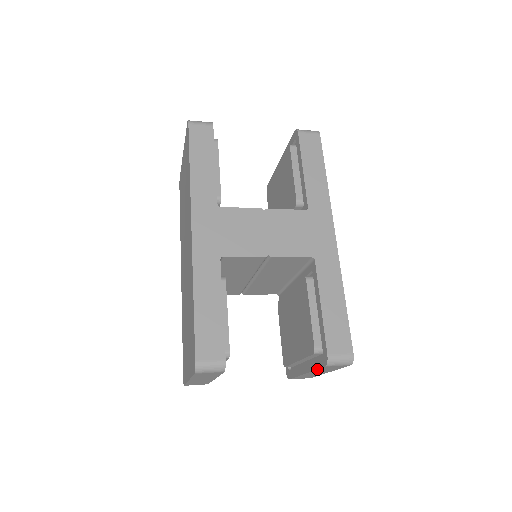
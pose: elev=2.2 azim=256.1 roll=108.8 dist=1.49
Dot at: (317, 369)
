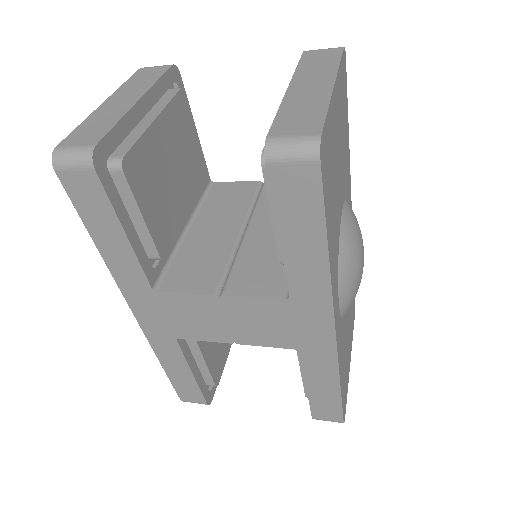
Dot at: occluded
